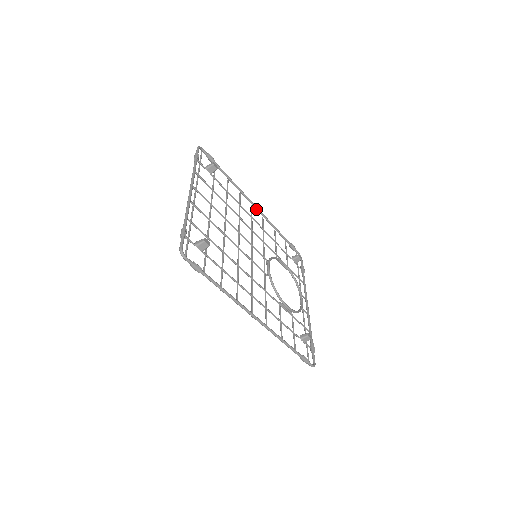
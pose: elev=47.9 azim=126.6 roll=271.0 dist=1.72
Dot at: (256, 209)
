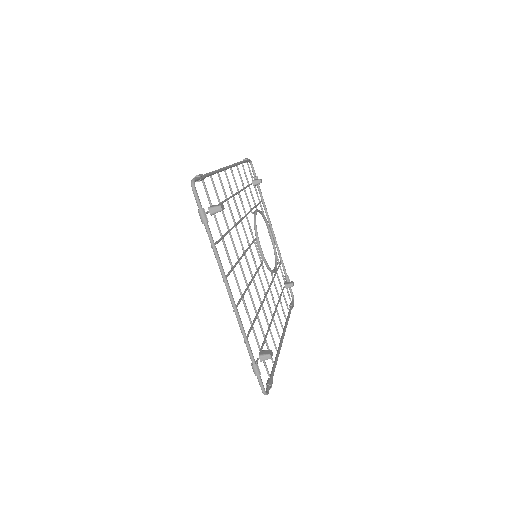
Dot at: (228, 168)
